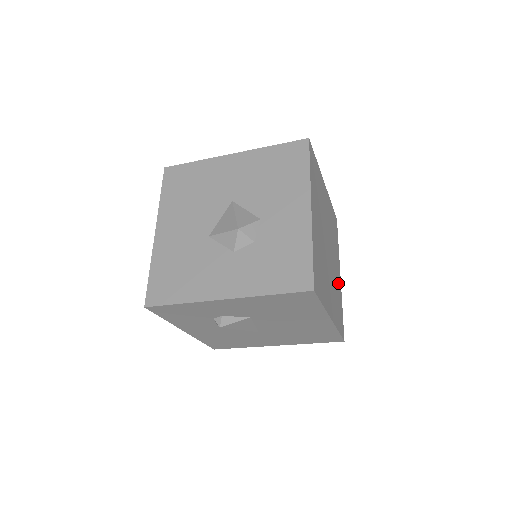
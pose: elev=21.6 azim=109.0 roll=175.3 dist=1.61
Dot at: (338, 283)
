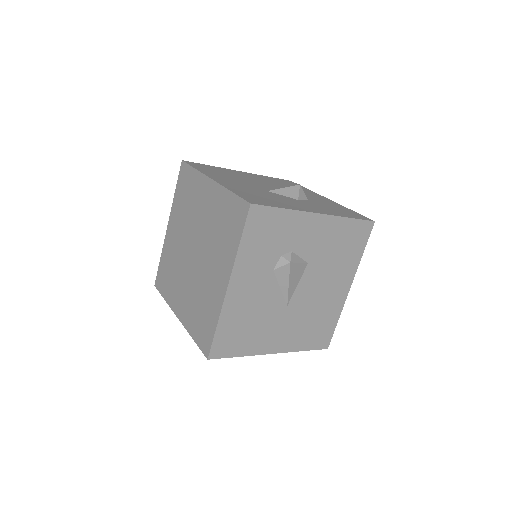
Dot at: occluded
